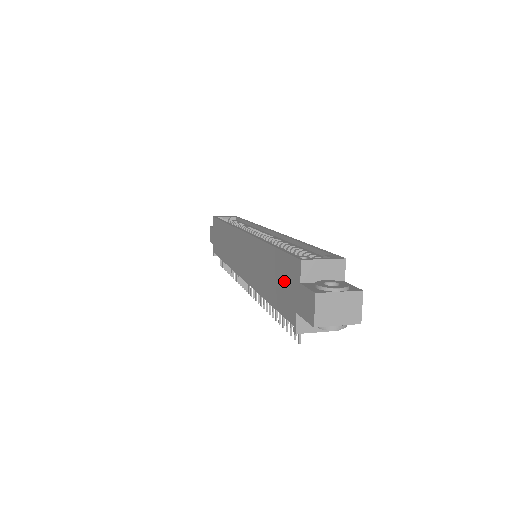
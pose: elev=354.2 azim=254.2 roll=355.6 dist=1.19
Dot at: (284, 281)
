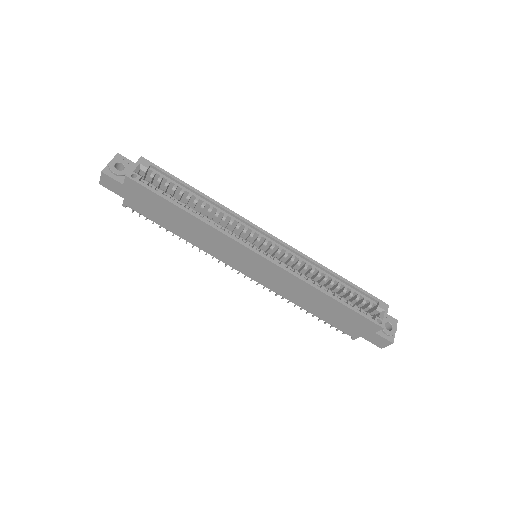
Dot at: (350, 322)
